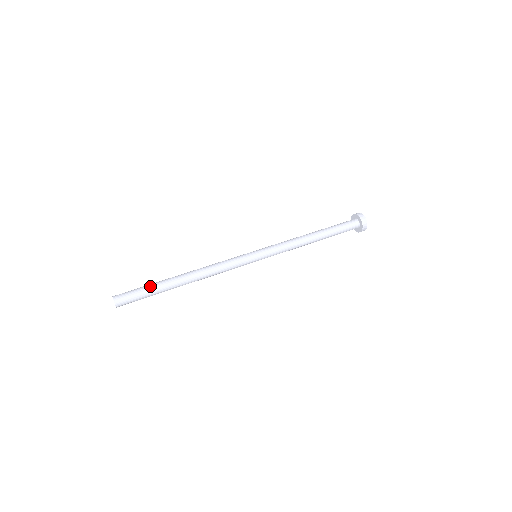
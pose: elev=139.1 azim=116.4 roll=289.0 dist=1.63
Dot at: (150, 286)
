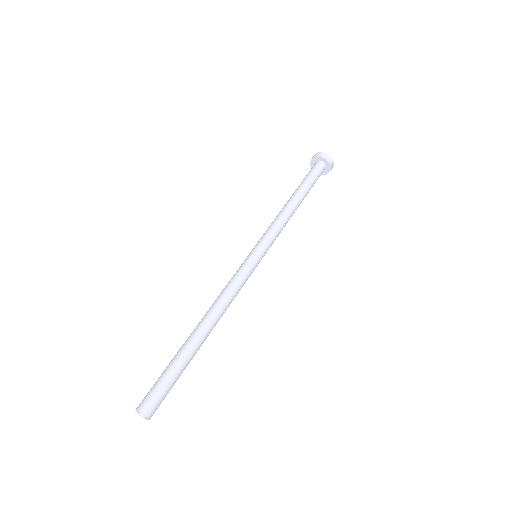
Dot at: (171, 365)
